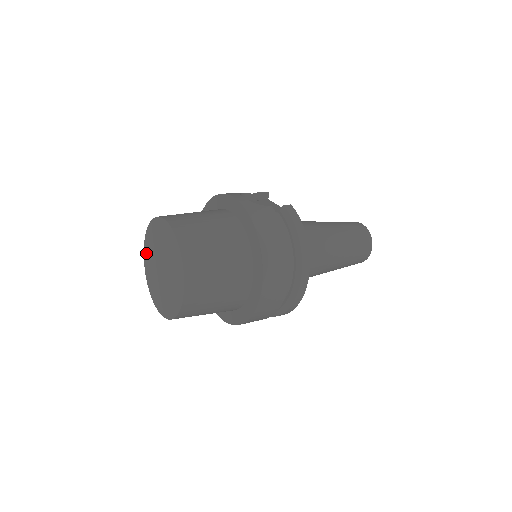
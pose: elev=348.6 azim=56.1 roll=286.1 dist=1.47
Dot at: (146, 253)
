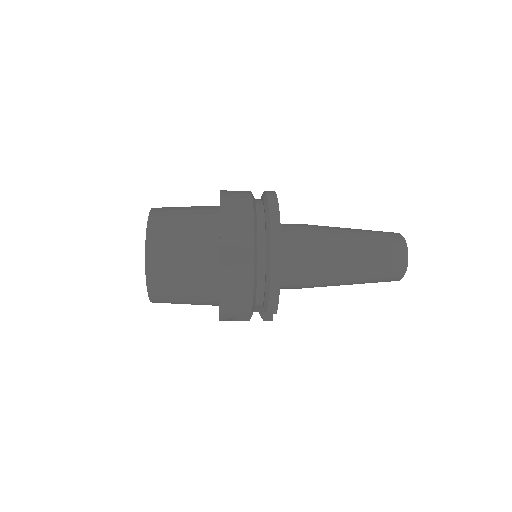
Dot at: occluded
